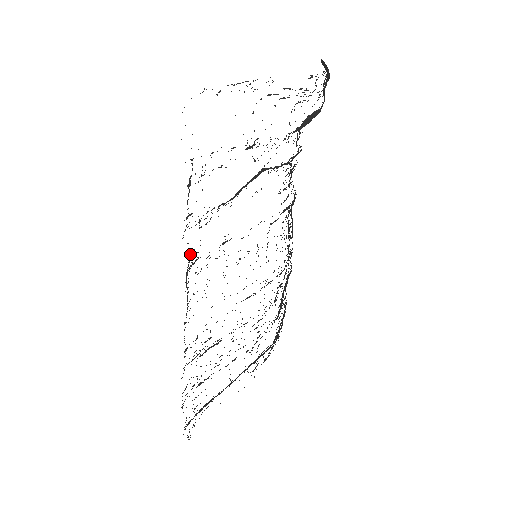
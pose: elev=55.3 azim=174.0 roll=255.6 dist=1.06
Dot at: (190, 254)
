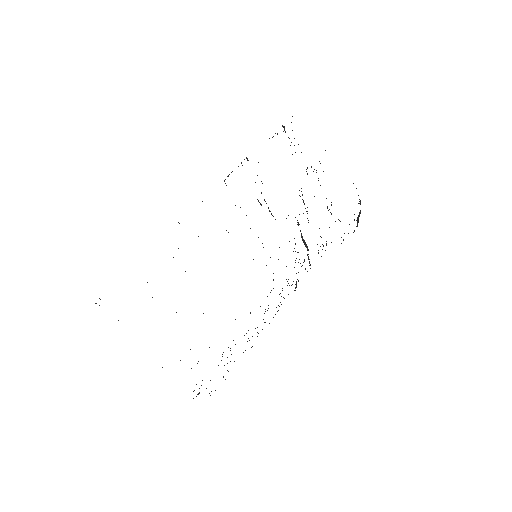
Dot at: occluded
